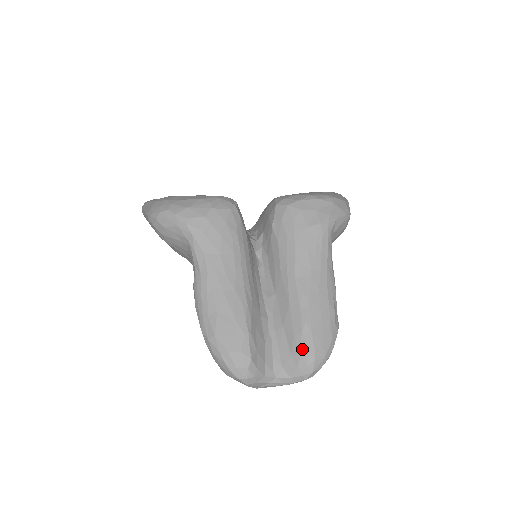
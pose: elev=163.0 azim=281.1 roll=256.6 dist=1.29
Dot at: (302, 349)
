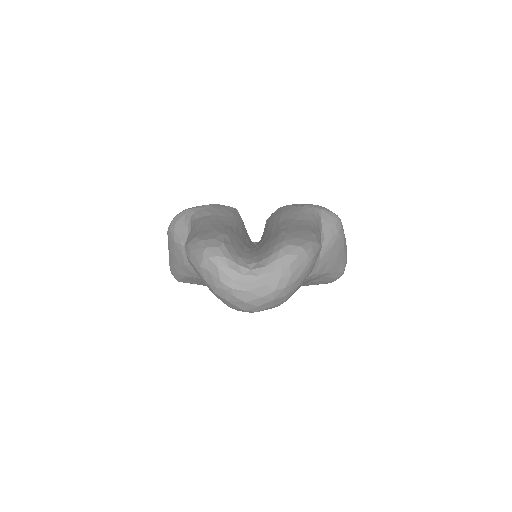
Dot at: (277, 242)
